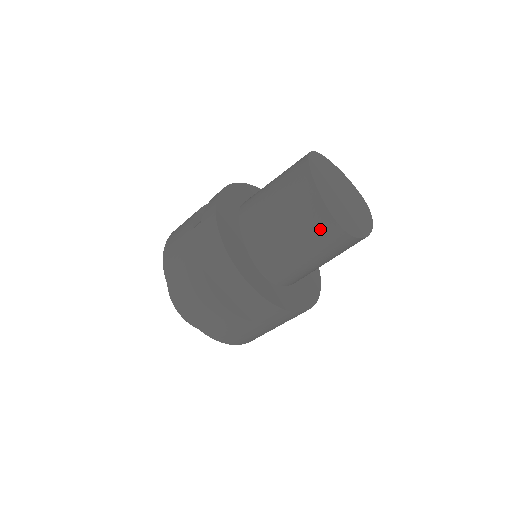
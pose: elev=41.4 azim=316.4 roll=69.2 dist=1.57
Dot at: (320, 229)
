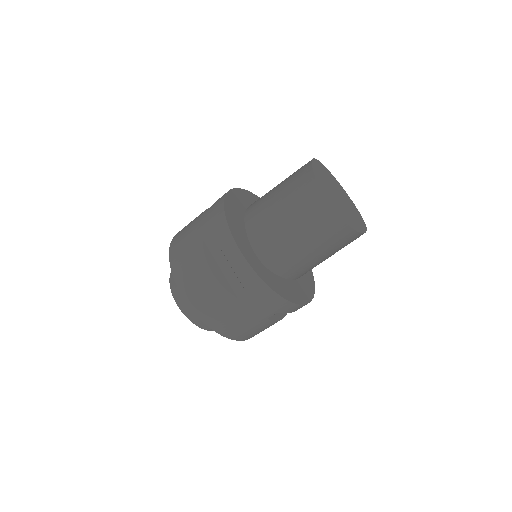
Dot at: (311, 207)
